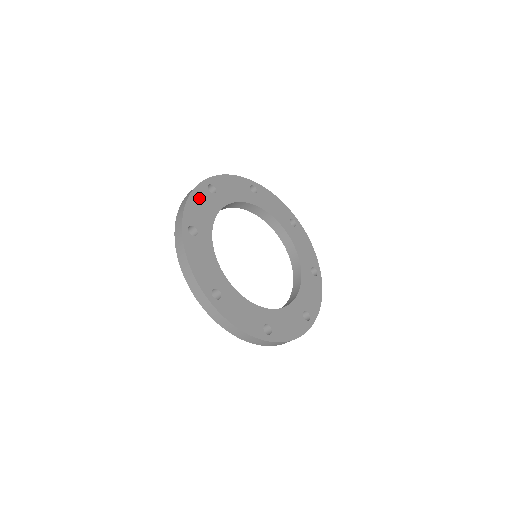
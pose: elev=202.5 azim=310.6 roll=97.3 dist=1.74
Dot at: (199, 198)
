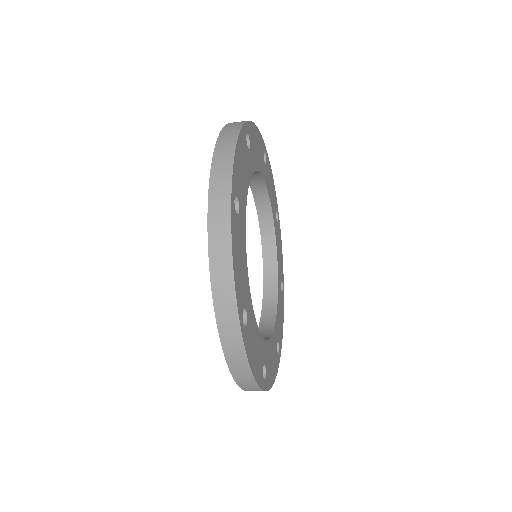
Dot at: (259, 141)
